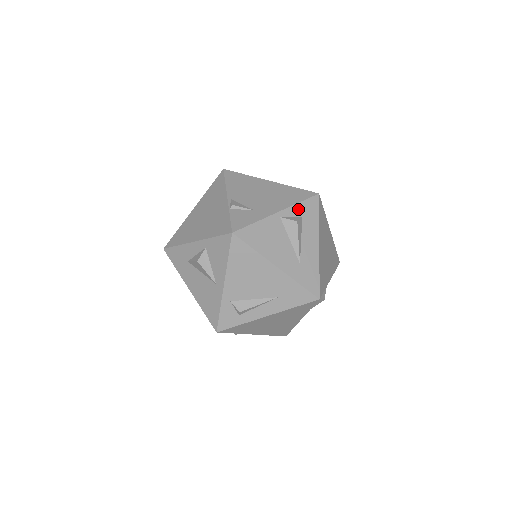
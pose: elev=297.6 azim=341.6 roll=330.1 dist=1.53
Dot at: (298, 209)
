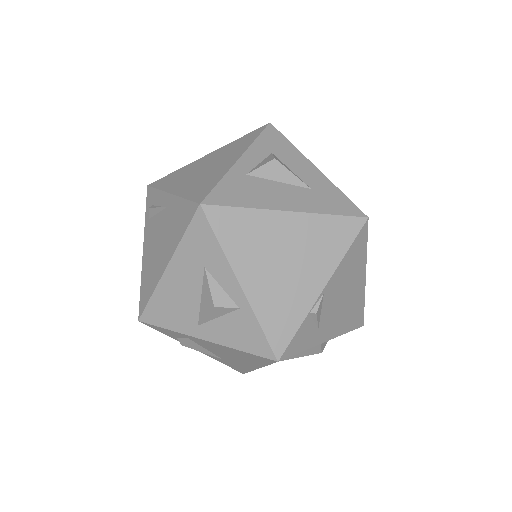
Dot at: occluded
